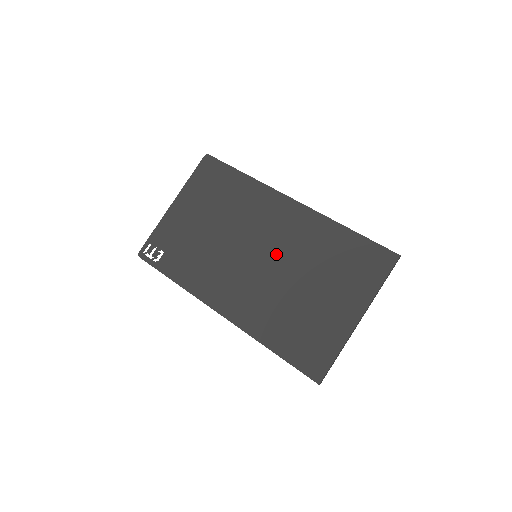
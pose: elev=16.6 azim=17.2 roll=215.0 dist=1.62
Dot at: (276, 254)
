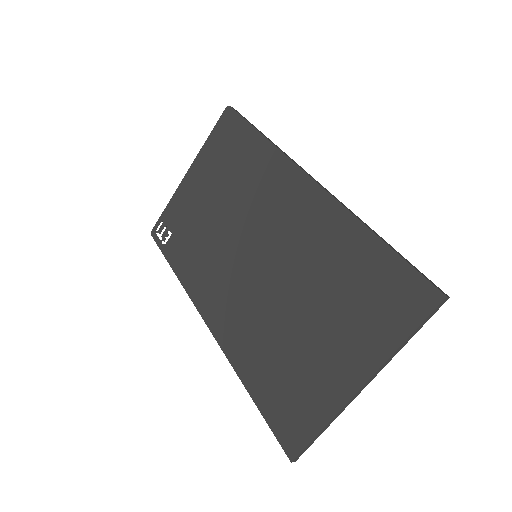
Dot at: (276, 258)
